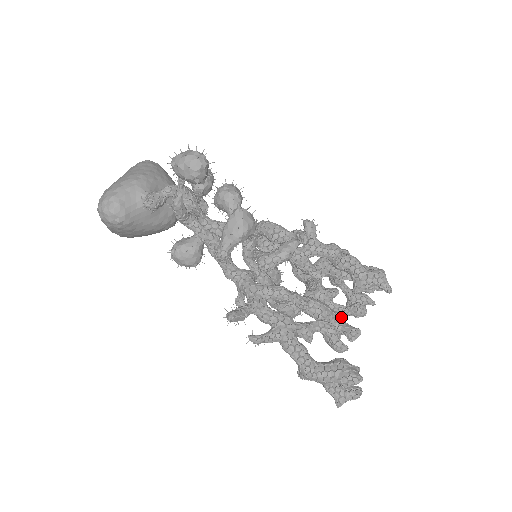
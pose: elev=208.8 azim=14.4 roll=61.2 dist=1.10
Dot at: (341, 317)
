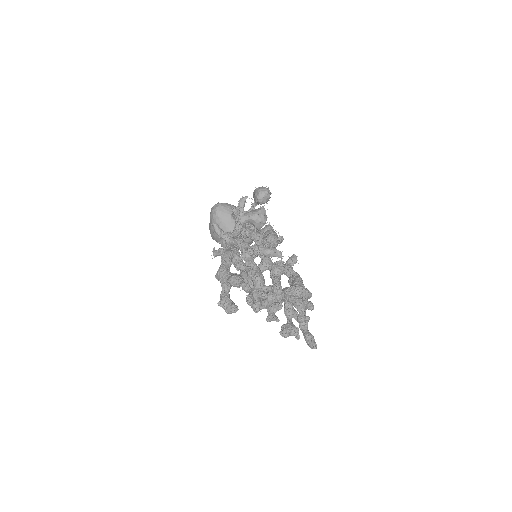
Dot at: (265, 287)
